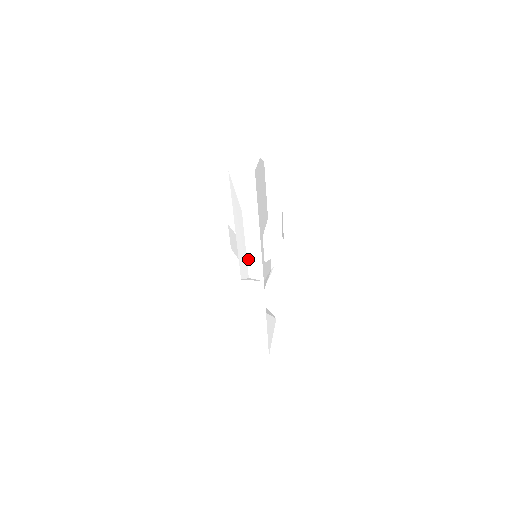
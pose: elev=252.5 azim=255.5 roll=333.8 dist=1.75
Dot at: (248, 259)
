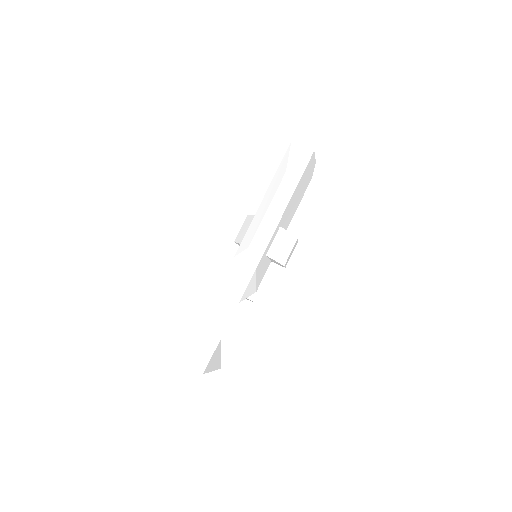
Dot at: (260, 226)
